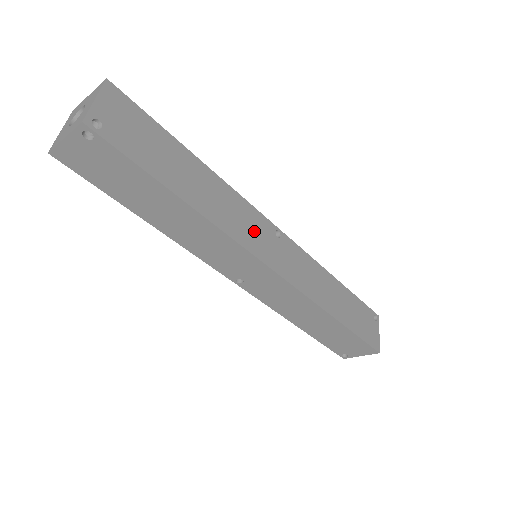
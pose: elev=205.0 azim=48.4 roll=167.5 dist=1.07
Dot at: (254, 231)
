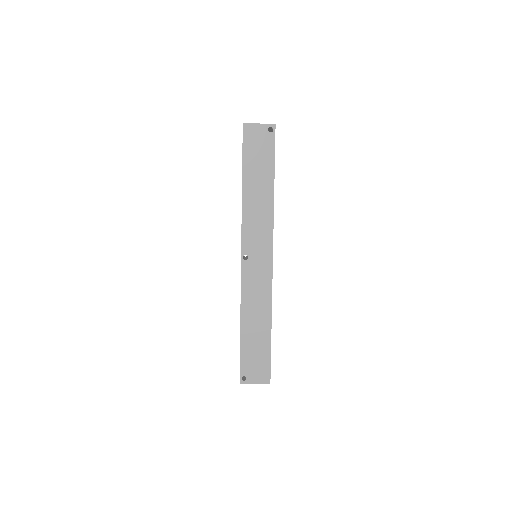
Dot at: occluded
